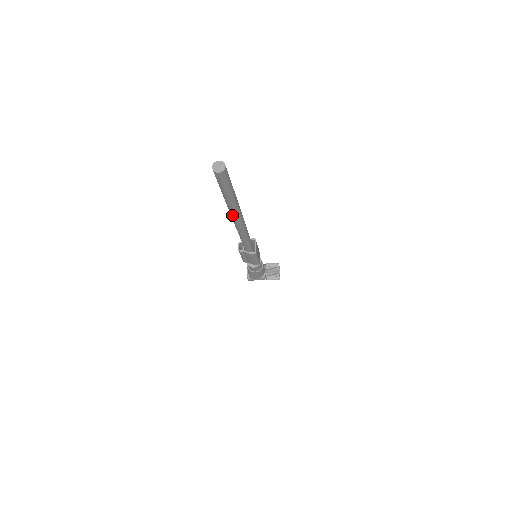
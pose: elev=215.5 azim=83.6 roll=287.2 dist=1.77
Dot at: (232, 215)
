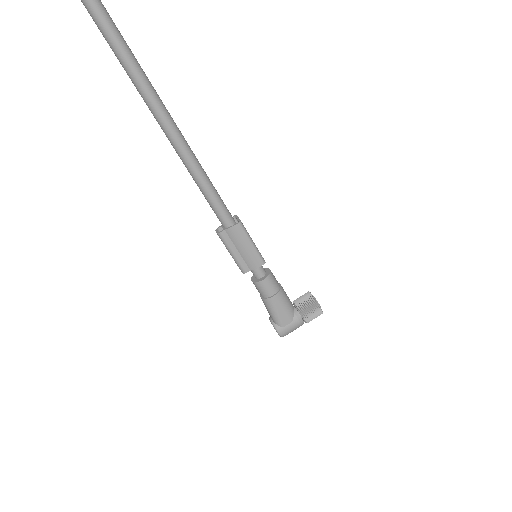
Dot at: (154, 111)
